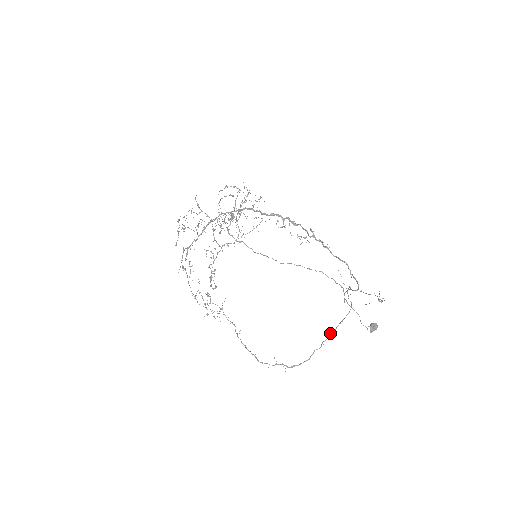
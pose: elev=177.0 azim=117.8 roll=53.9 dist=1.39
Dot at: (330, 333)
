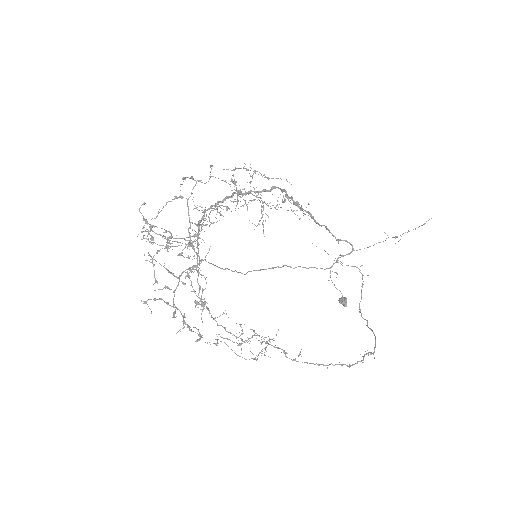
Dot at: (359, 304)
